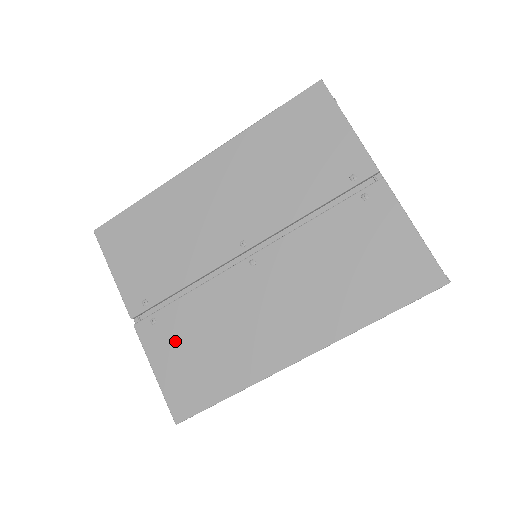
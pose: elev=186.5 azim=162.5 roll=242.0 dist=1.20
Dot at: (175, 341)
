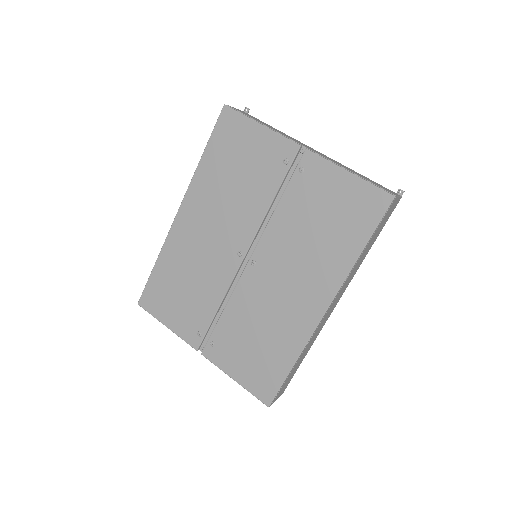
Dot at: (234, 349)
